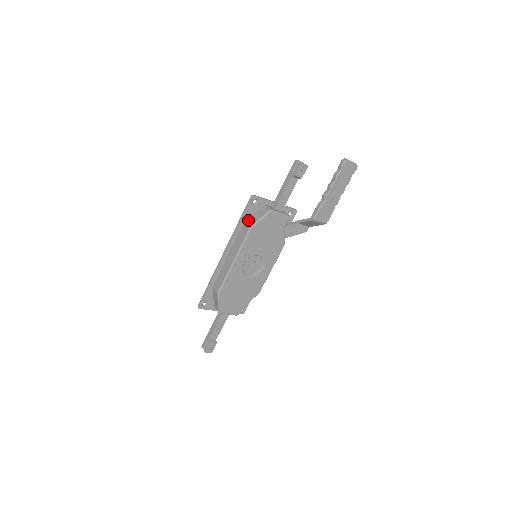
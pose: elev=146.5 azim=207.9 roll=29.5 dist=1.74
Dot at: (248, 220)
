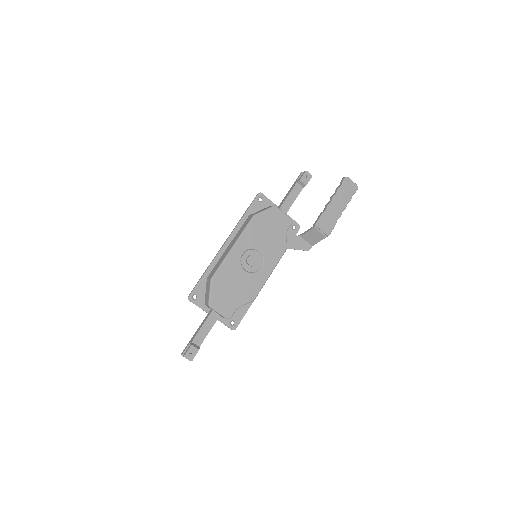
Dot at: (252, 214)
